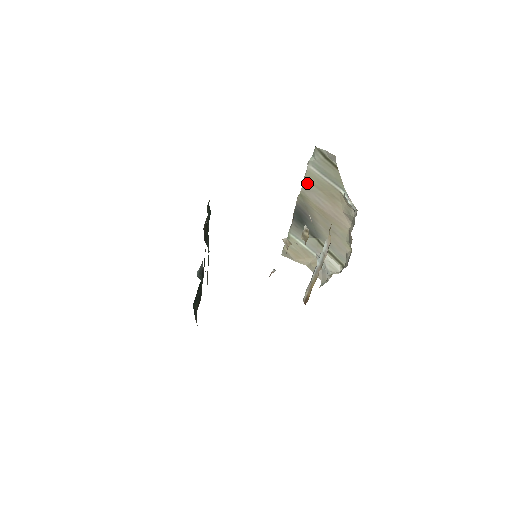
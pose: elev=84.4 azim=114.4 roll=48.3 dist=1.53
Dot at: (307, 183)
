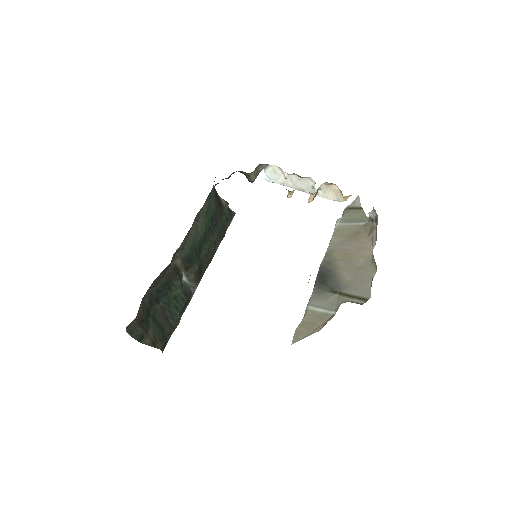
Dot at: (334, 239)
